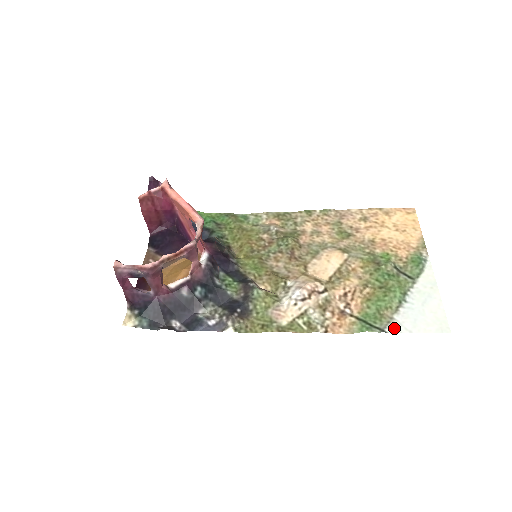
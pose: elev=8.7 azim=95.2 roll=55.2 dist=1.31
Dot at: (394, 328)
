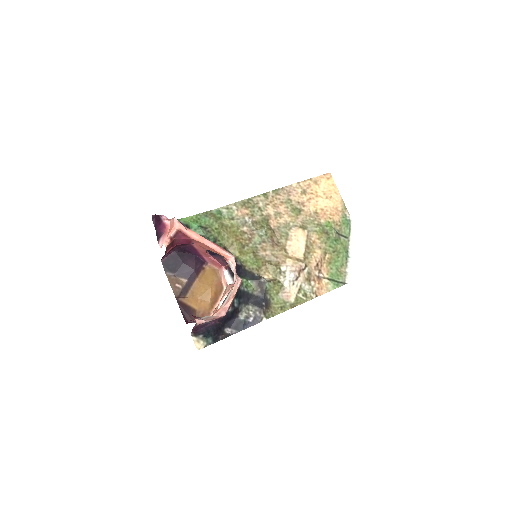
Dot at: (349, 279)
